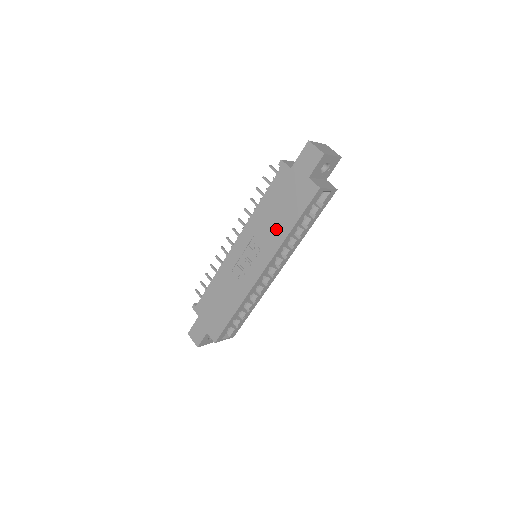
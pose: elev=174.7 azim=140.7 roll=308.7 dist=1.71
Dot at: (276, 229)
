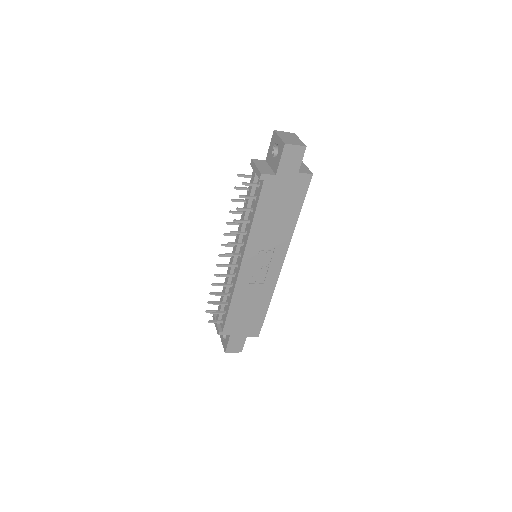
Dot at: (282, 227)
